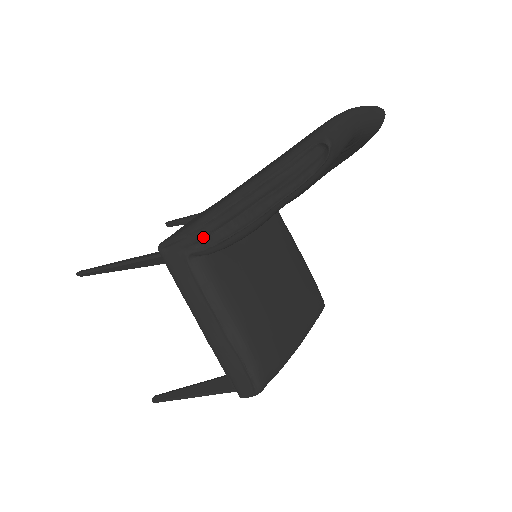
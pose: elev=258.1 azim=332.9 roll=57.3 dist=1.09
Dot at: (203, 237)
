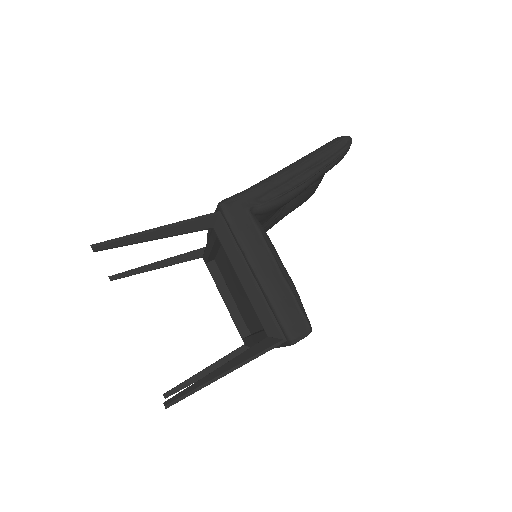
Dot at: (265, 193)
